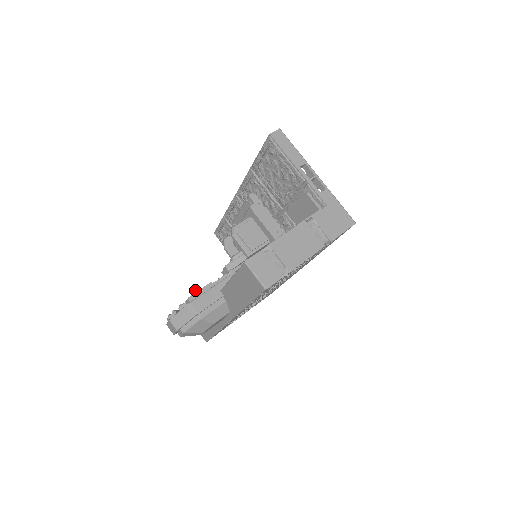
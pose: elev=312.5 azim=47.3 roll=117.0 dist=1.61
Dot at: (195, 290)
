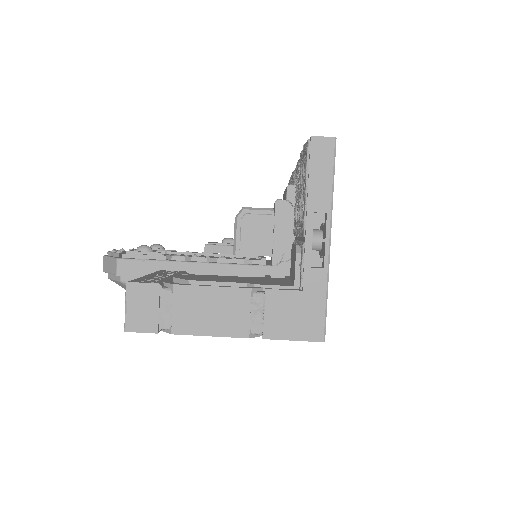
Dot at: (142, 248)
